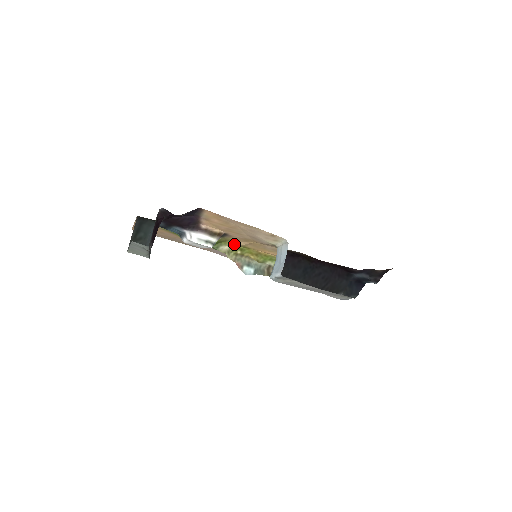
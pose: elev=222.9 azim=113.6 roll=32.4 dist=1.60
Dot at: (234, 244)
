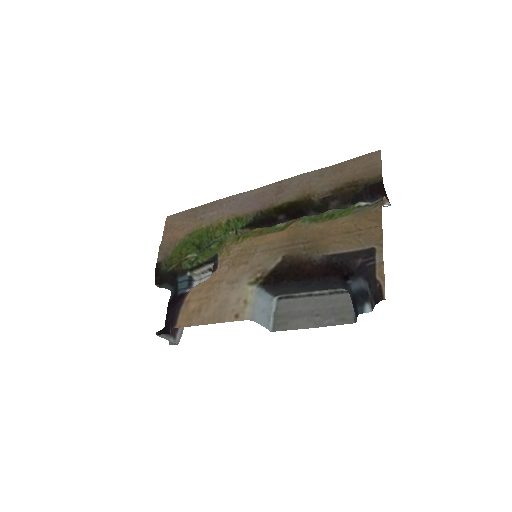
Dot at: (233, 241)
